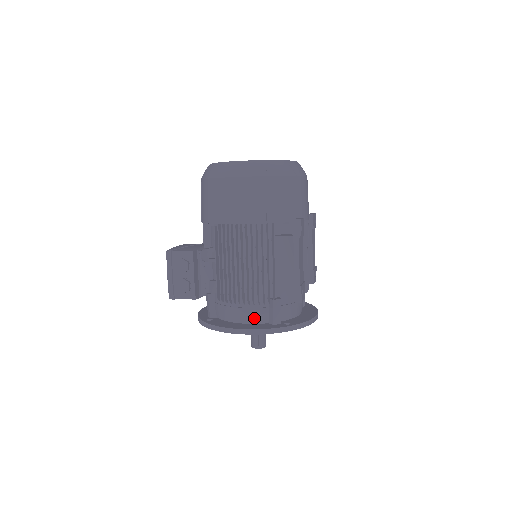
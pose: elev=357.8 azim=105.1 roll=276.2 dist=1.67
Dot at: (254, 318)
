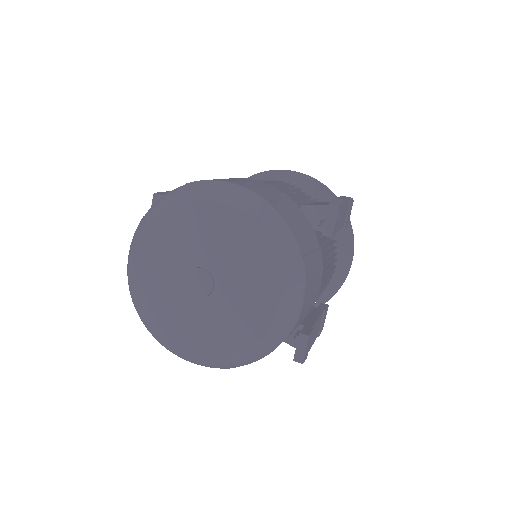
Dot at: occluded
